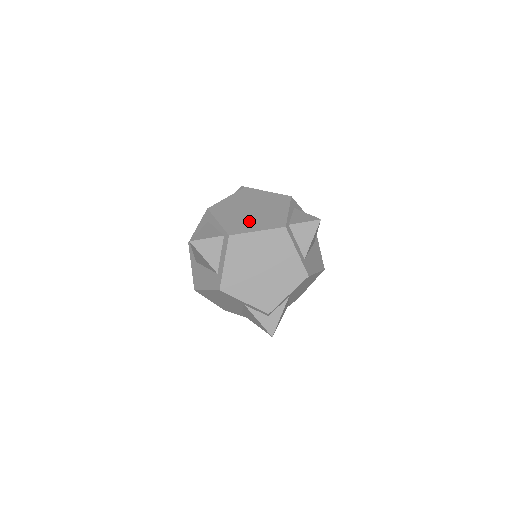
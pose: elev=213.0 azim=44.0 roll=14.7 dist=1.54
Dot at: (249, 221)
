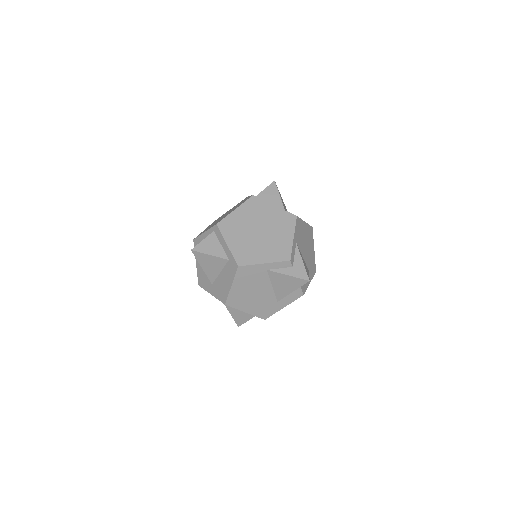
Dot at: occluded
